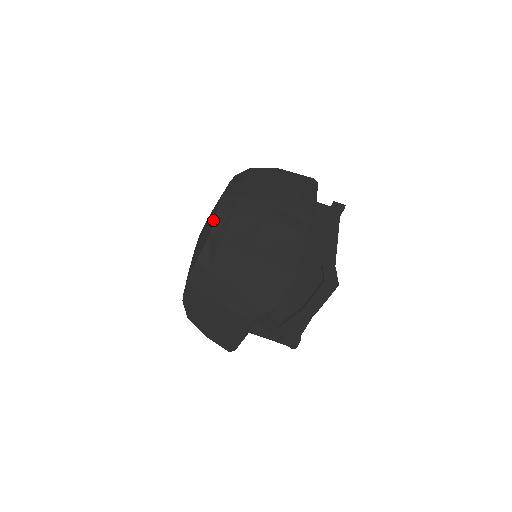
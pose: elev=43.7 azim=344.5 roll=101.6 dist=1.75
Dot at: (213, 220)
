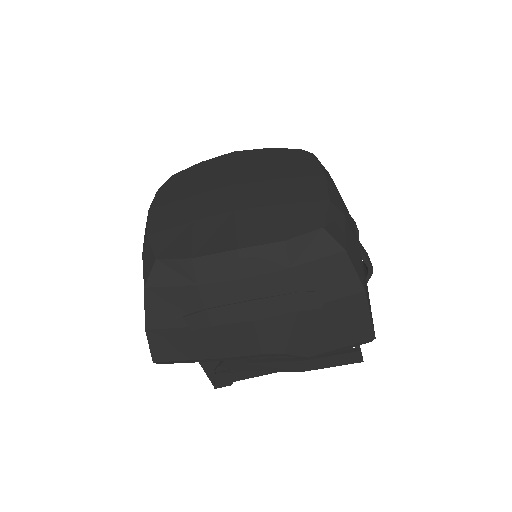
Dot at: (324, 205)
